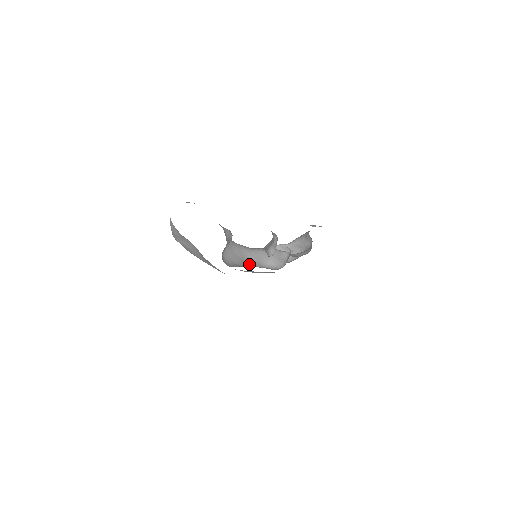
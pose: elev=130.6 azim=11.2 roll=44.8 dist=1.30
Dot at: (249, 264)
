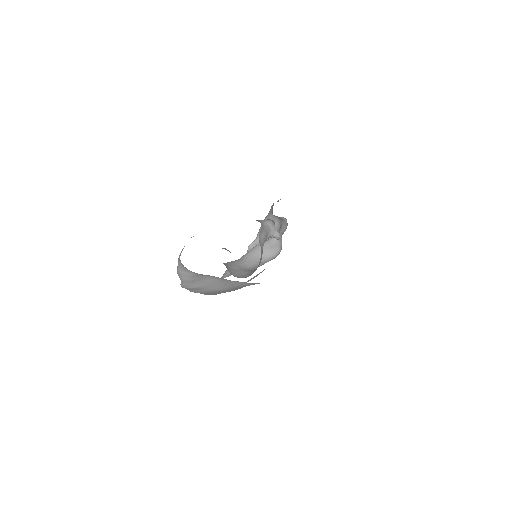
Dot at: (252, 269)
